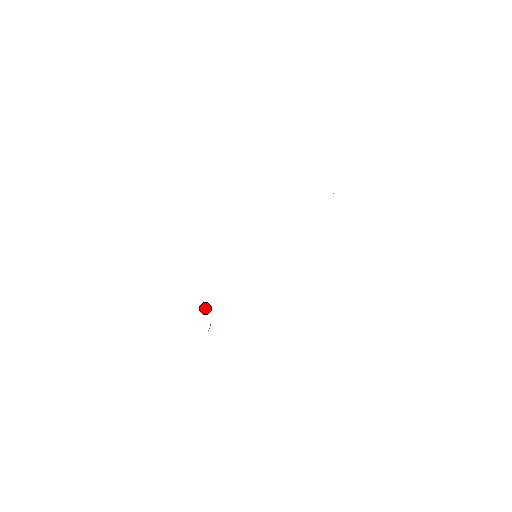
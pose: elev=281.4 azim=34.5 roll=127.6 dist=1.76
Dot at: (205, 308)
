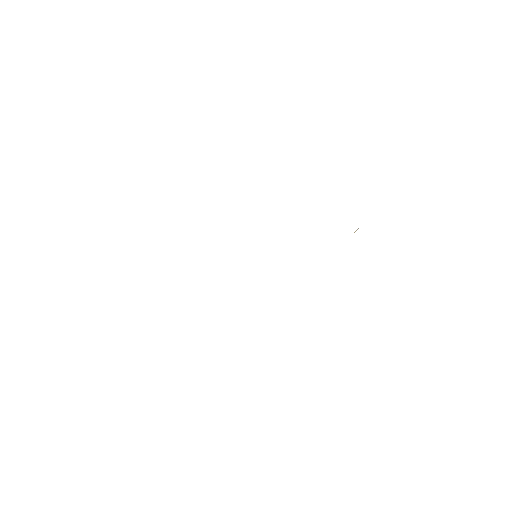
Dot at: occluded
